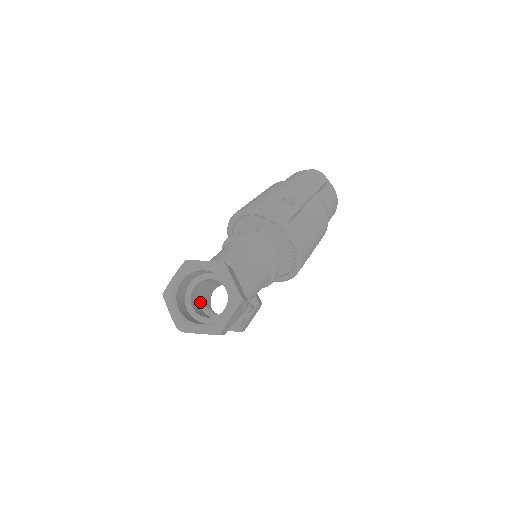
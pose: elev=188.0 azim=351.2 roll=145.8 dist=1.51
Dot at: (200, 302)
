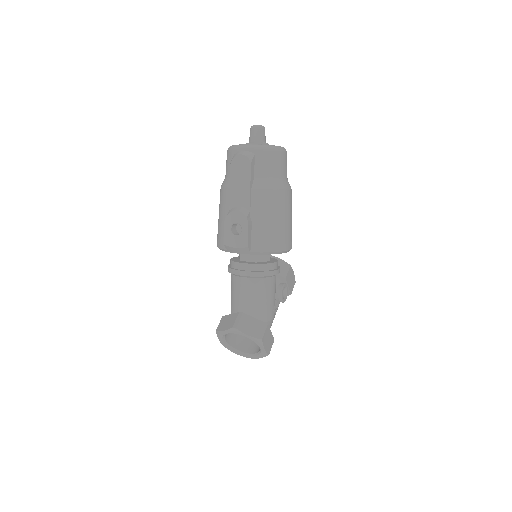
Dot at: occluded
